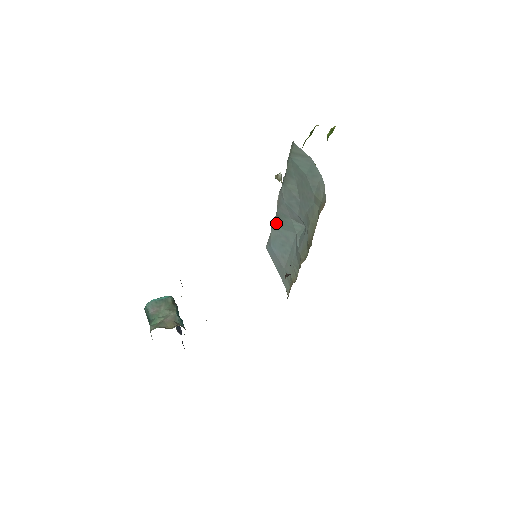
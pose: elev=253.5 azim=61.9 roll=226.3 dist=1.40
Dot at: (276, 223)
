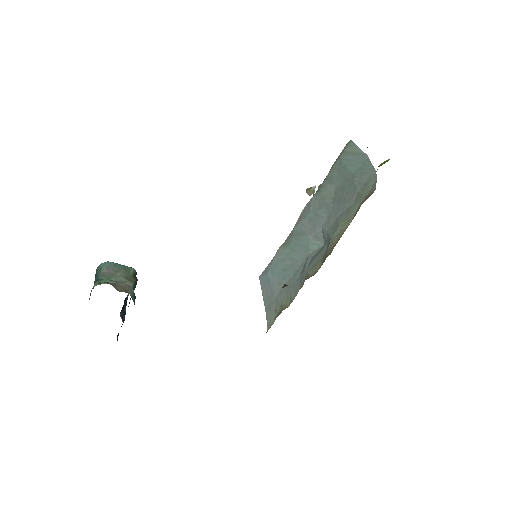
Dot at: (286, 244)
